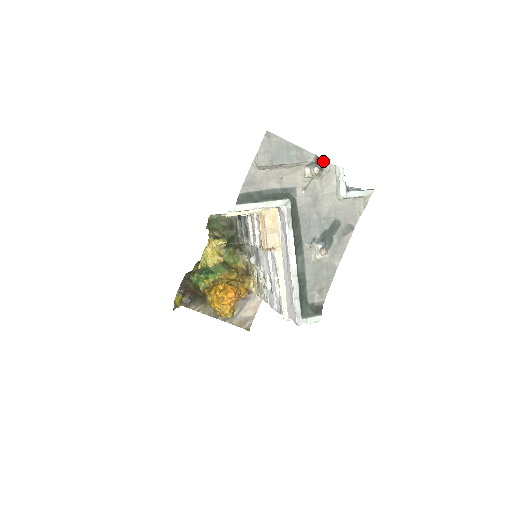
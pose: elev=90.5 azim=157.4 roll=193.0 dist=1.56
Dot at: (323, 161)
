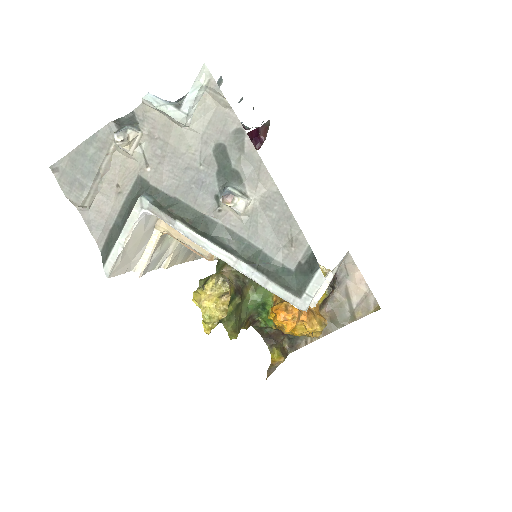
Dot at: (129, 115)
